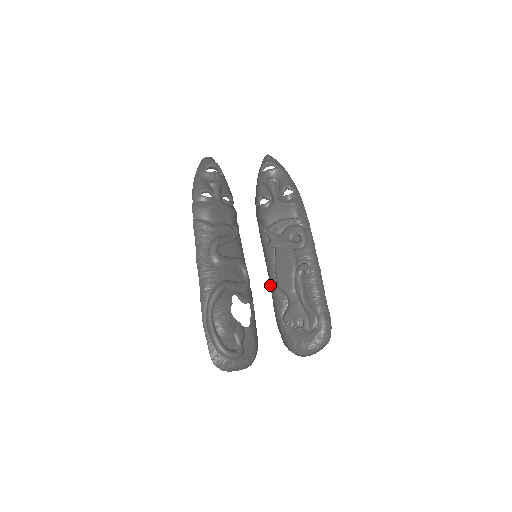
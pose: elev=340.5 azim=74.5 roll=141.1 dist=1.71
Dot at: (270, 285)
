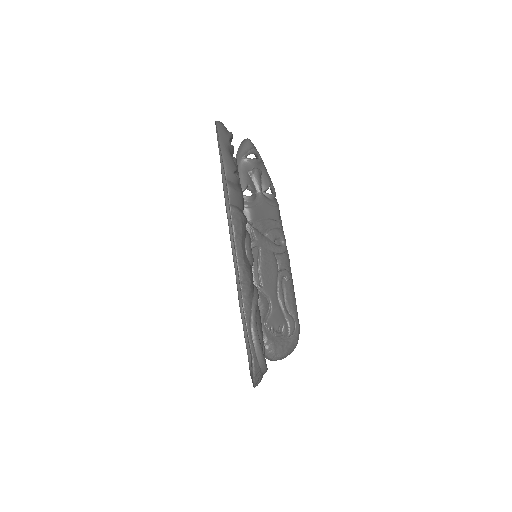
Dot at: occluded
